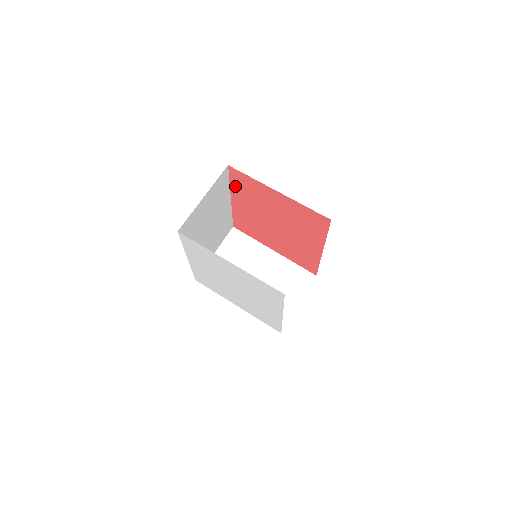
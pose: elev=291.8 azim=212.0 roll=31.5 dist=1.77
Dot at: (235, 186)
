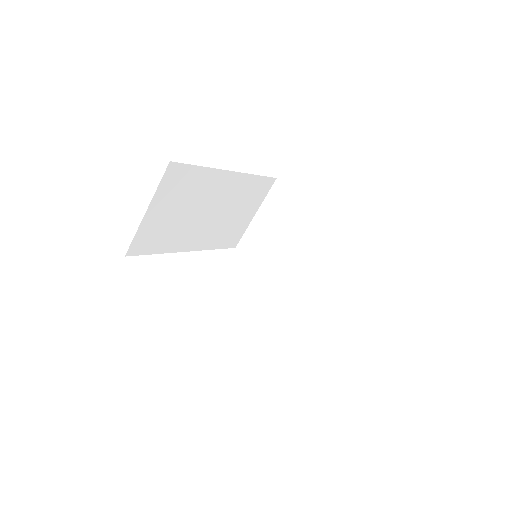
Dot at: occluded
